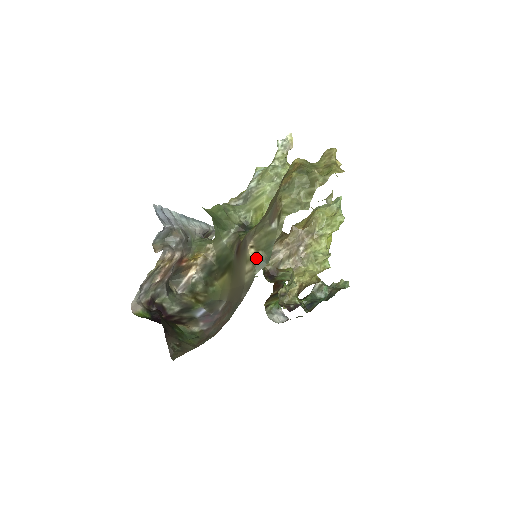
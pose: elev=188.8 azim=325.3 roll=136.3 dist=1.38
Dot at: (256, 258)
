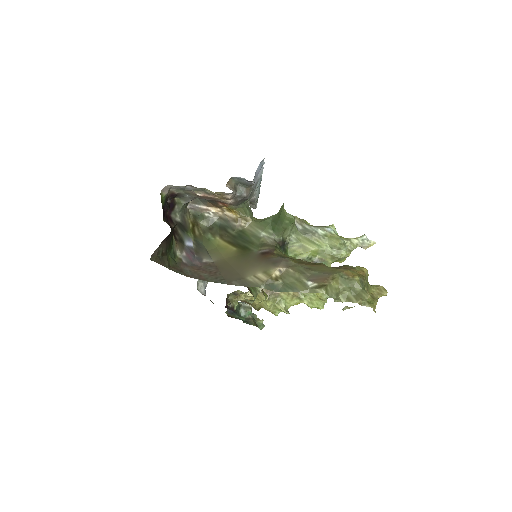
Dot at: (274, 280)
